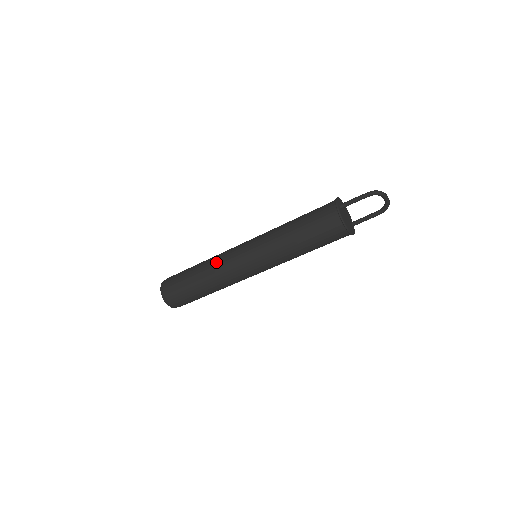
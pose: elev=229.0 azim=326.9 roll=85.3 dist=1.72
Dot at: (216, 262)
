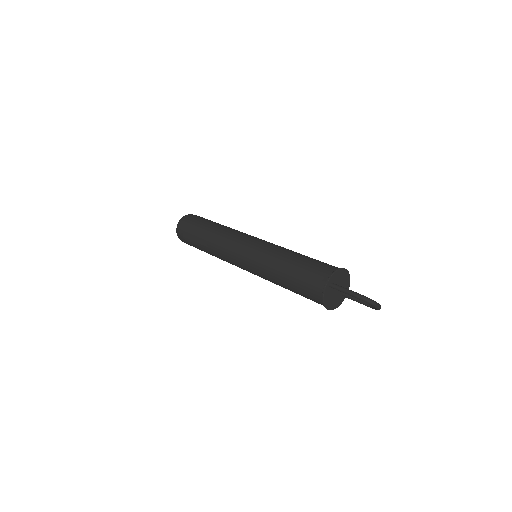
Dot at: (220, 242)
